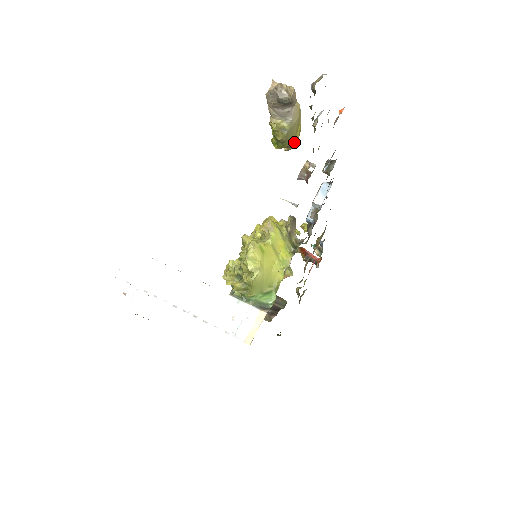
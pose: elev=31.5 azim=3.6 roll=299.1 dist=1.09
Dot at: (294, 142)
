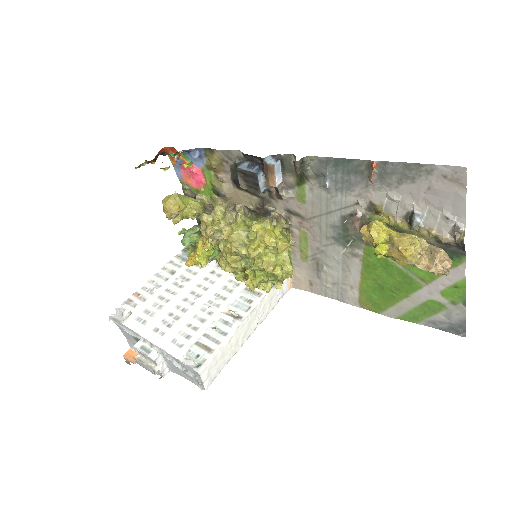
Dot at: occluded
